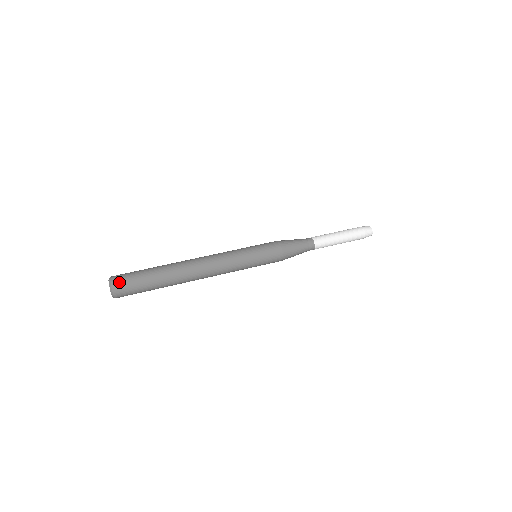
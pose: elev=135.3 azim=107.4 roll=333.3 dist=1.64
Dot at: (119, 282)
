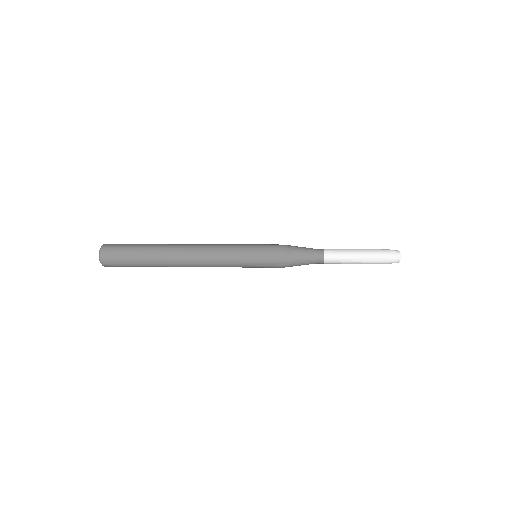
Dot at: (109, 249)
